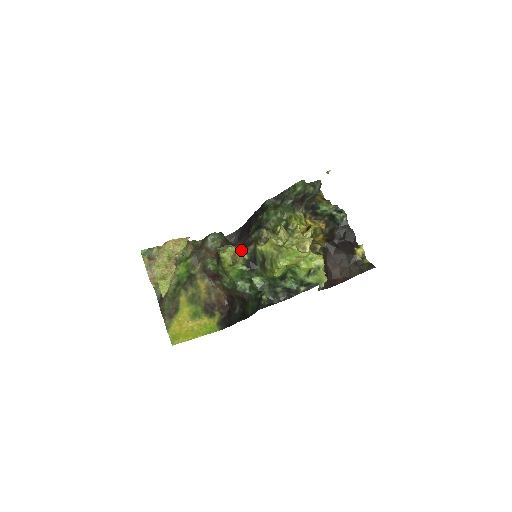
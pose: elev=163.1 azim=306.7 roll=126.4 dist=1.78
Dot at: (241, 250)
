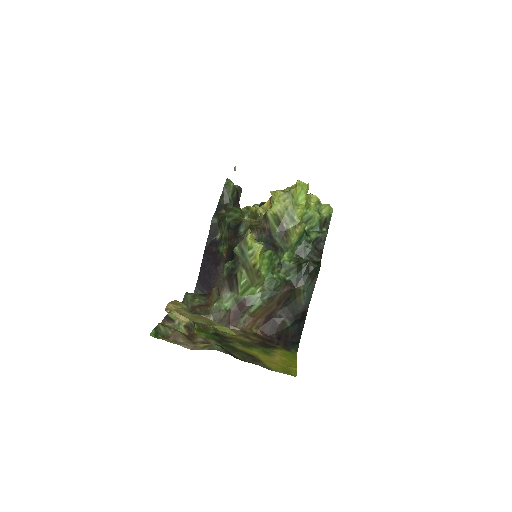
Dot at: occluded
